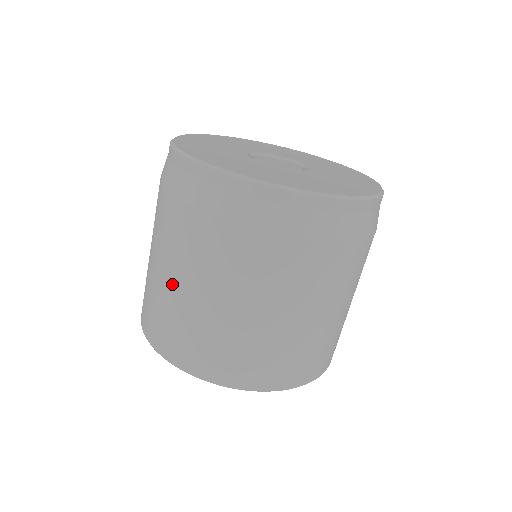
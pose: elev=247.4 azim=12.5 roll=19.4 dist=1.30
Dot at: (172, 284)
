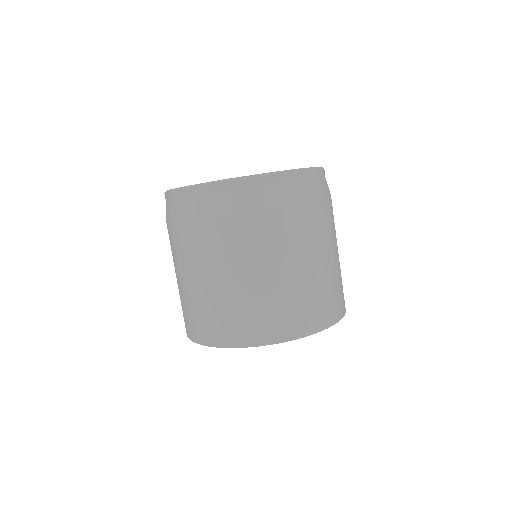
Dot at: (255, 279)
